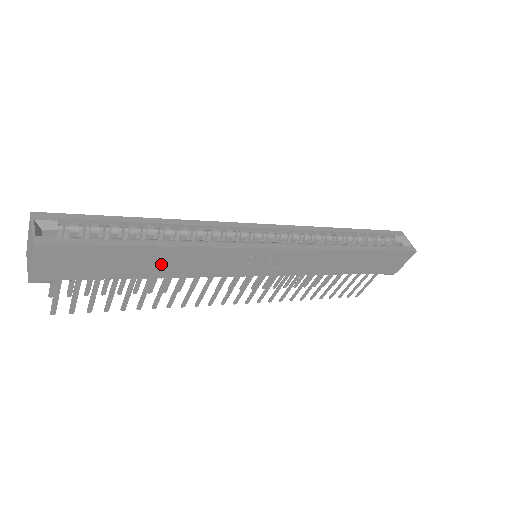
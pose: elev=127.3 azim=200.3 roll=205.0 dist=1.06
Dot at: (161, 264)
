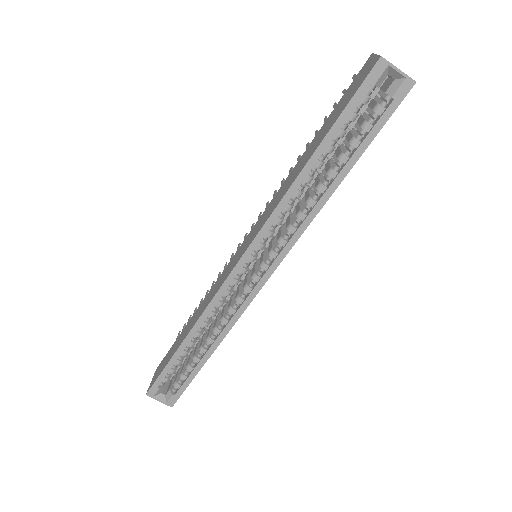
Dot at: occluded
